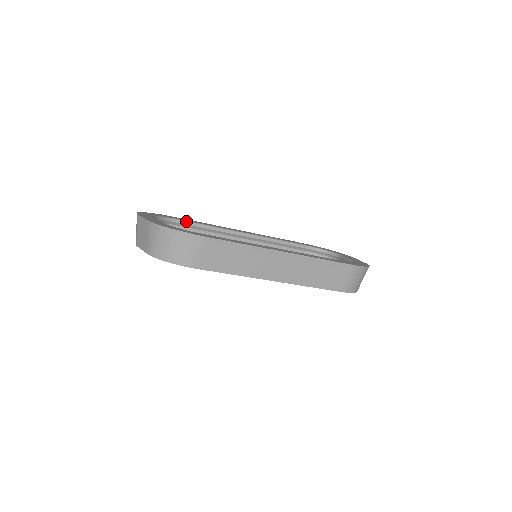
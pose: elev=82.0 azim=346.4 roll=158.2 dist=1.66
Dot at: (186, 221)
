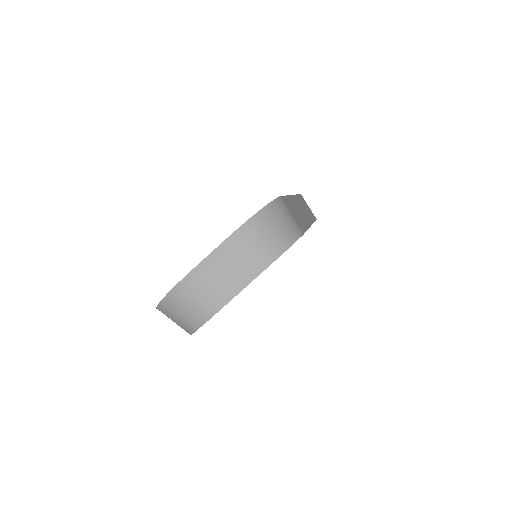
Dot at: occluded
